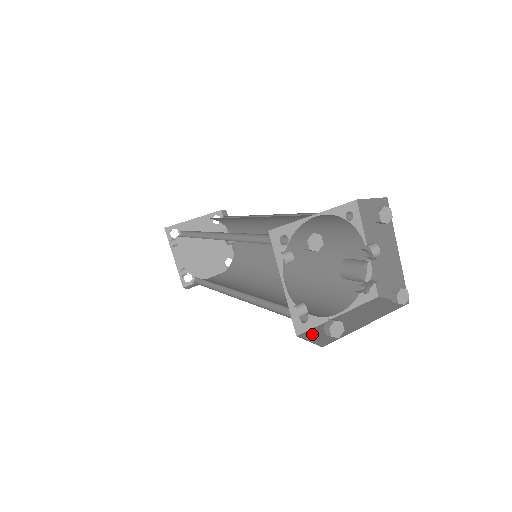
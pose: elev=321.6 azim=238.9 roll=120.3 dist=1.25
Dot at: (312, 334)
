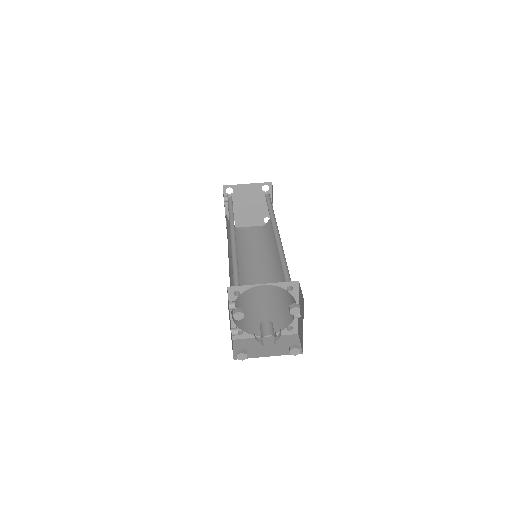
Dot at: (240, 344)
